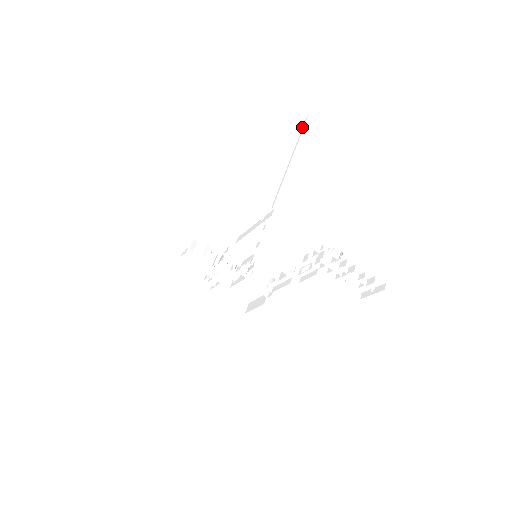
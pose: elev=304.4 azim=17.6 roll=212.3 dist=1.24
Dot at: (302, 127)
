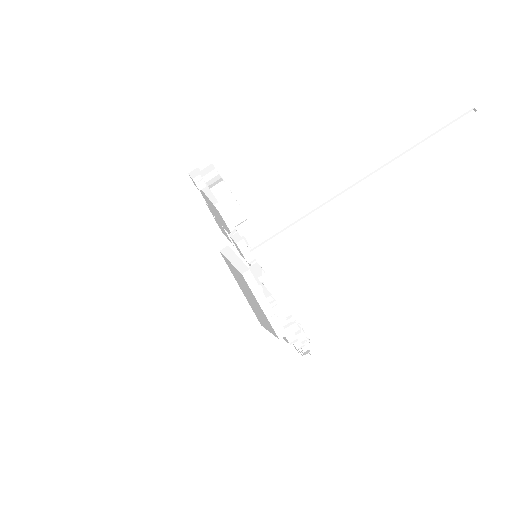
Dot at: (454, 121)
